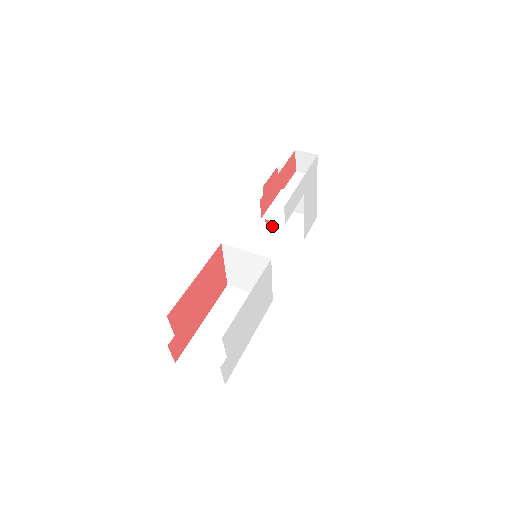
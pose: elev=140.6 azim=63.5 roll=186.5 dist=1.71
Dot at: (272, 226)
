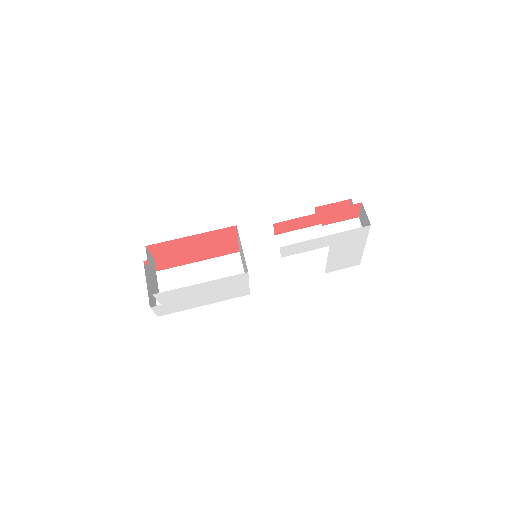
Dot at: occluded
